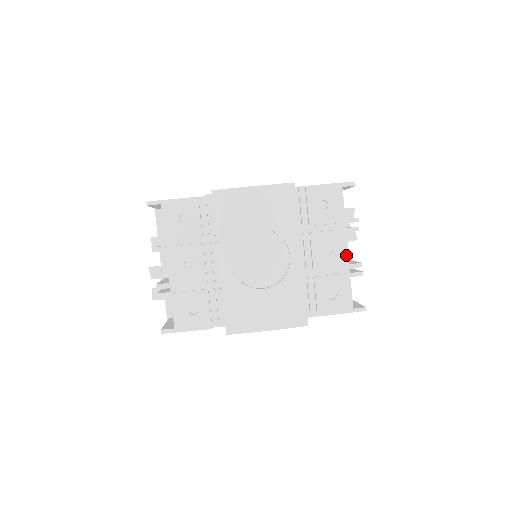
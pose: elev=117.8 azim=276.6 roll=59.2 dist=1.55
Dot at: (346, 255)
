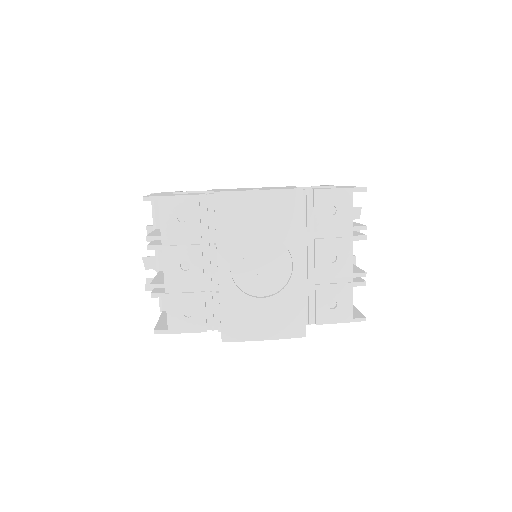
Dot at: (350, 264)
